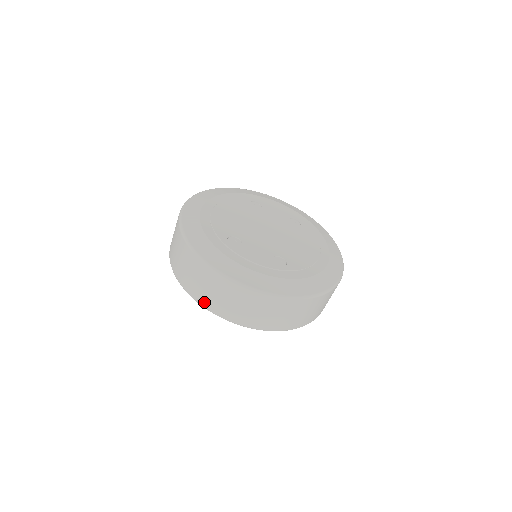
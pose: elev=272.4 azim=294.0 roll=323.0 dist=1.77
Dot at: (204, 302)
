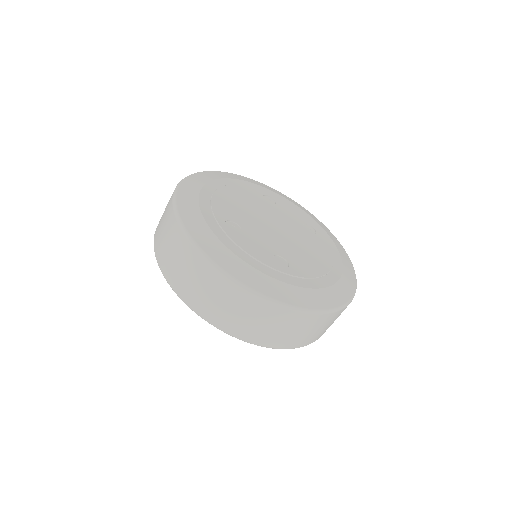
Dot at: (179, 289)
